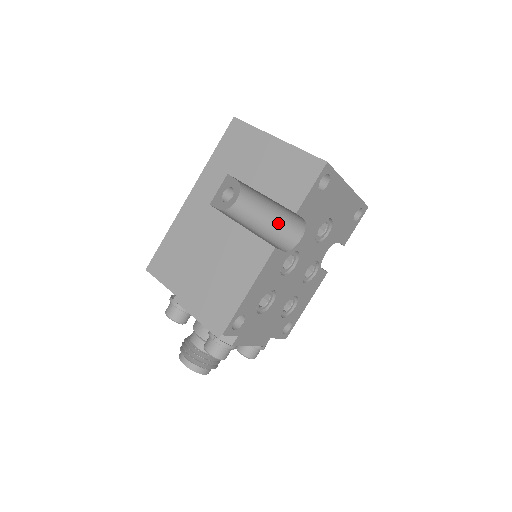
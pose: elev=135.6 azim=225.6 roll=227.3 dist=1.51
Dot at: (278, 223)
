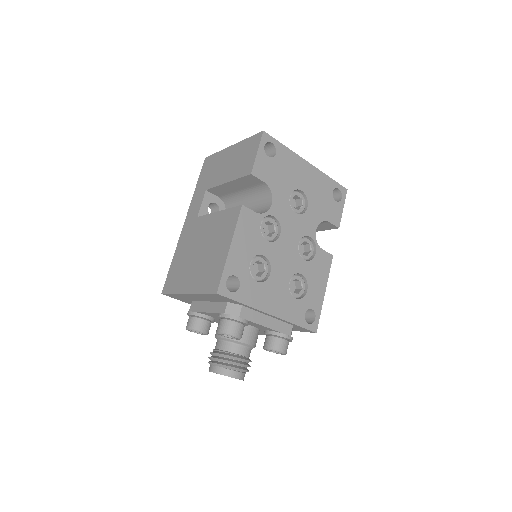
Dot at: (254, 207)
